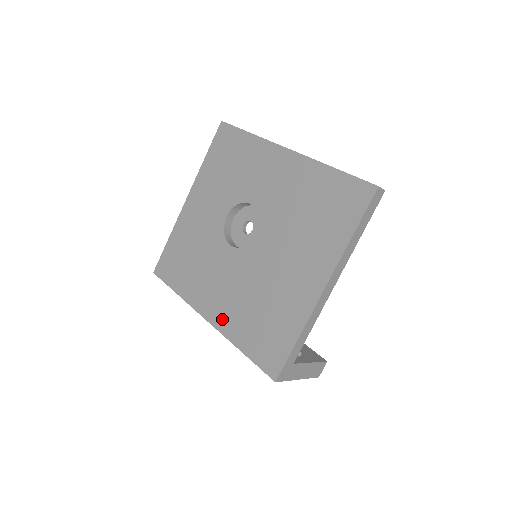
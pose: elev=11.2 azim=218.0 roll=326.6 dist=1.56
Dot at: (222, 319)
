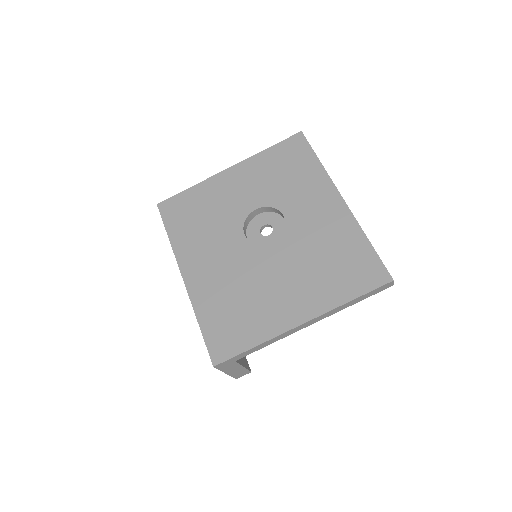
Dot at: (198, 287)
